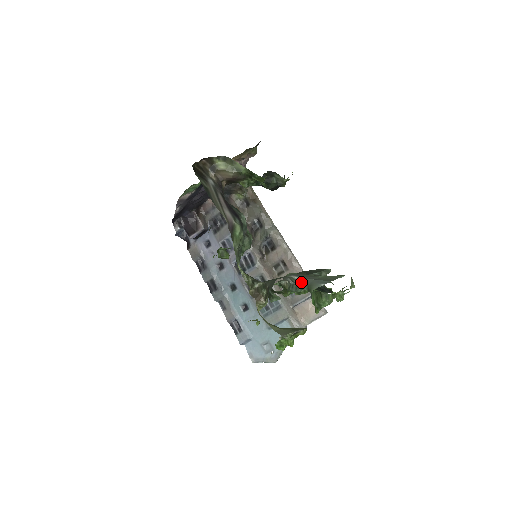
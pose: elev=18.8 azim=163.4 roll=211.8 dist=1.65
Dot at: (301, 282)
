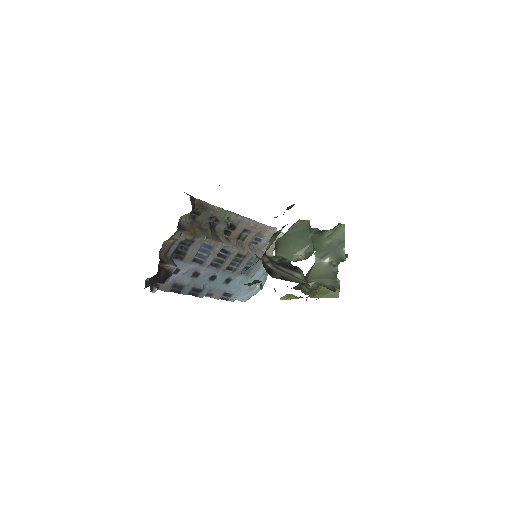
Dot at: (335, 260)
